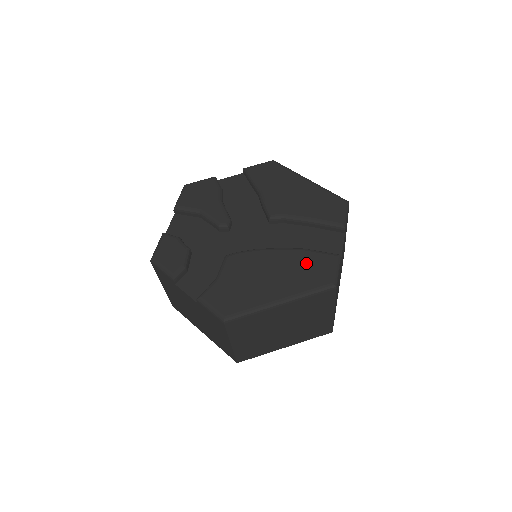
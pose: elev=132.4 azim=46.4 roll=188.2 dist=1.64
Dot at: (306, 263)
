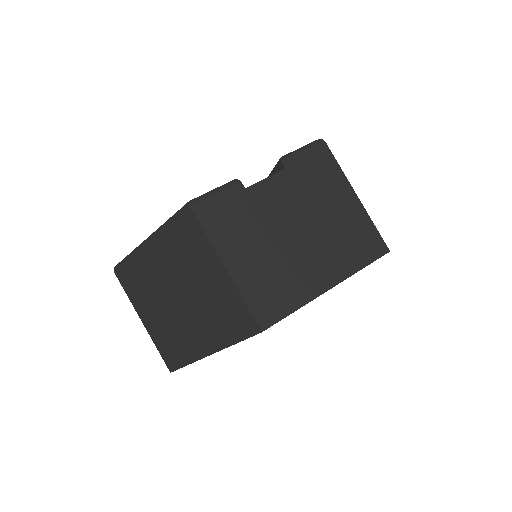
Dot at: occluded
